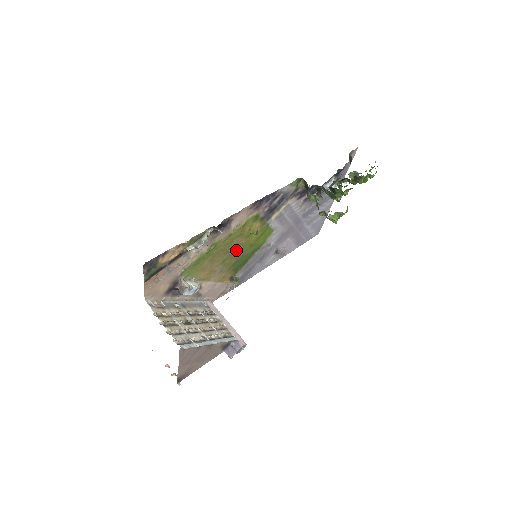
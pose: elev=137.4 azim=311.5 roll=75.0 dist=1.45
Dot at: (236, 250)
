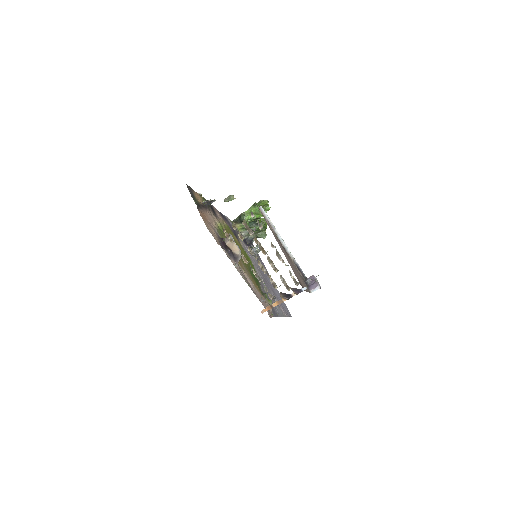
Dot at: occluded
